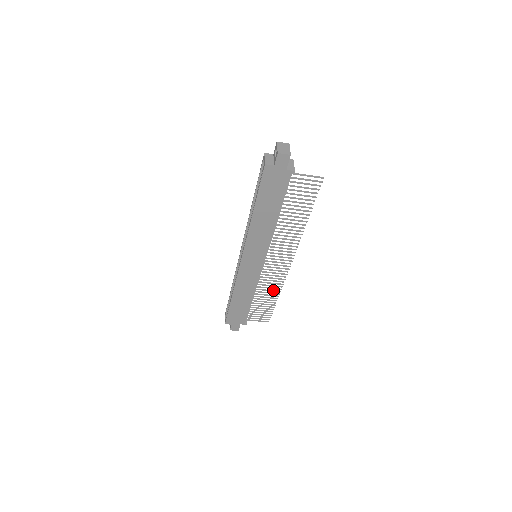
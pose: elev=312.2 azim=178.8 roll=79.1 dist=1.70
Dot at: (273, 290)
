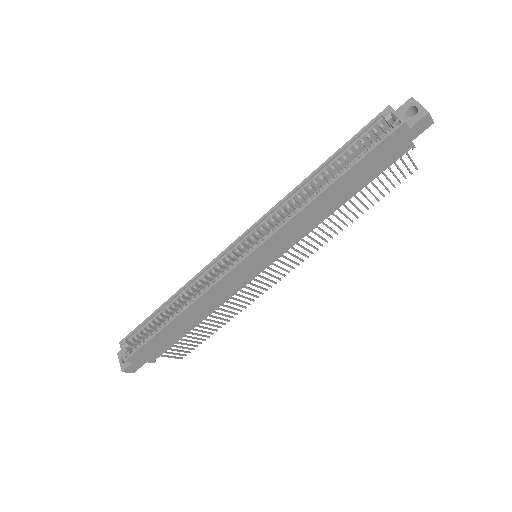
Dot at: (231, 311)
